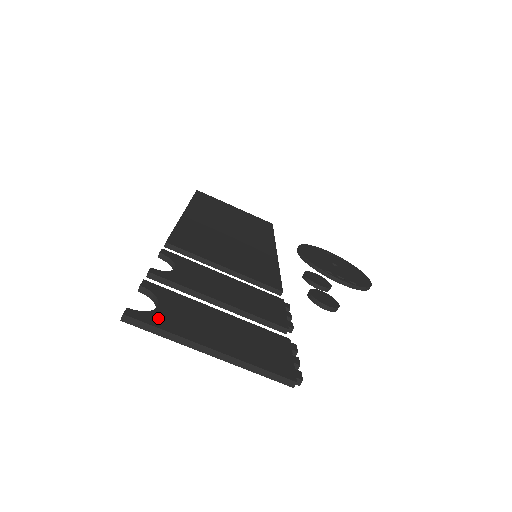
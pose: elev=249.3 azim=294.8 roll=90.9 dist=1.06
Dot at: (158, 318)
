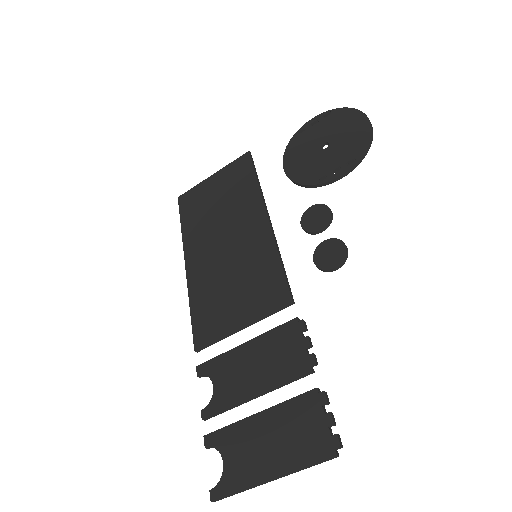
Dot at: (228, 480)
